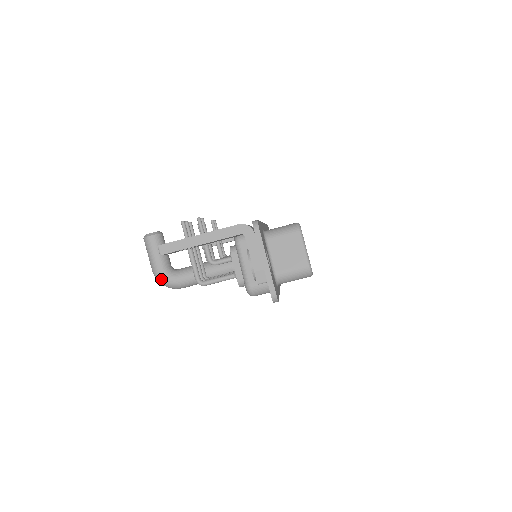
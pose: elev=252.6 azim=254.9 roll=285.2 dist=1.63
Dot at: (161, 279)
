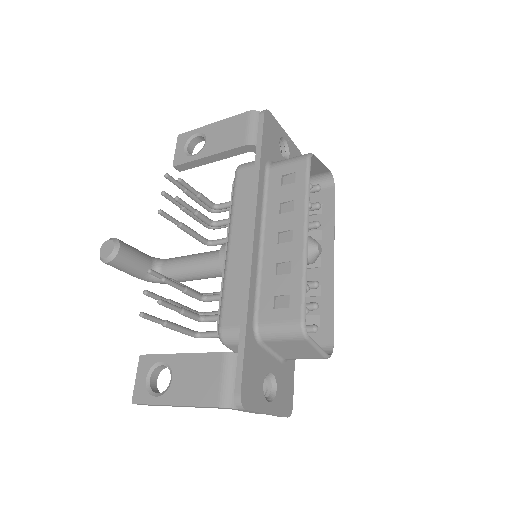
Dot at: occluded
